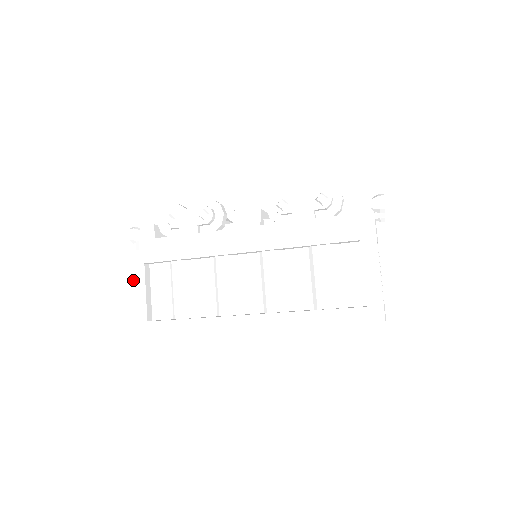
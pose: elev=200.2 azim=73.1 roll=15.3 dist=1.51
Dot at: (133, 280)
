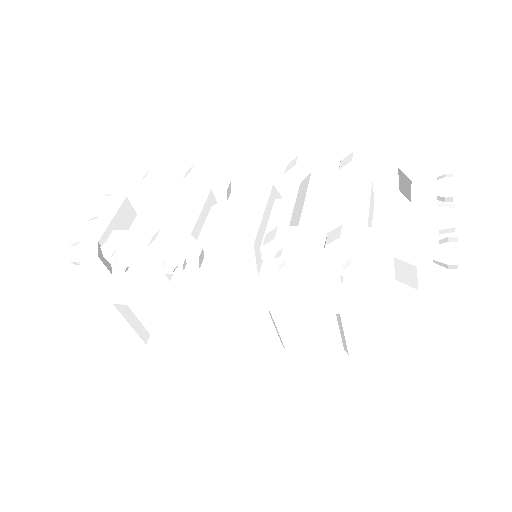
Dot at: (108, 315)
